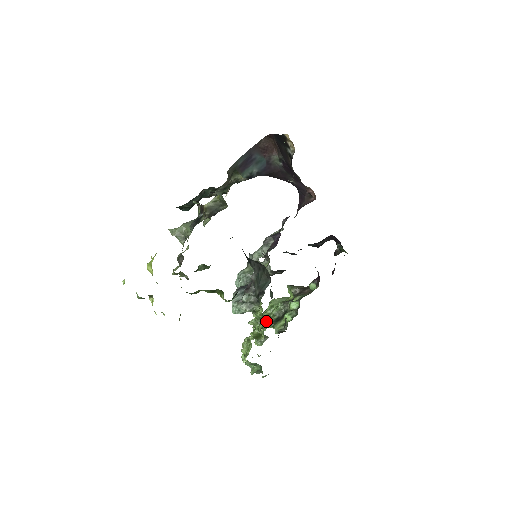
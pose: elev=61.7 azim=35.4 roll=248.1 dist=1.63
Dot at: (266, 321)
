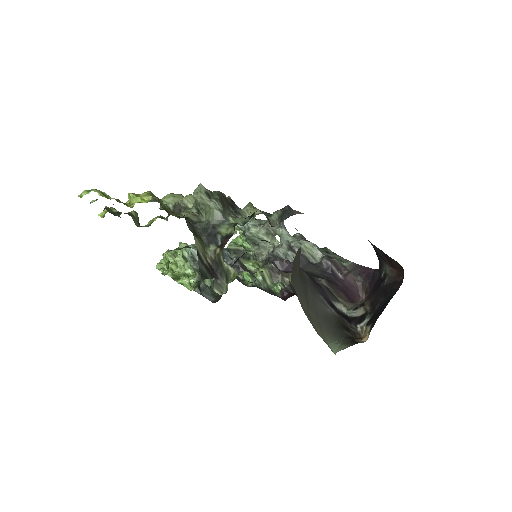
Dot at: occluded
